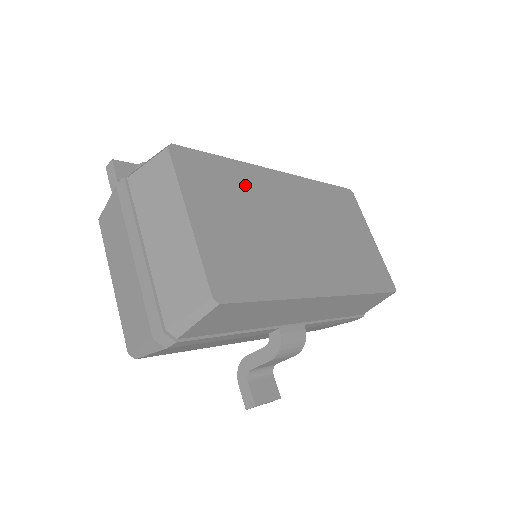
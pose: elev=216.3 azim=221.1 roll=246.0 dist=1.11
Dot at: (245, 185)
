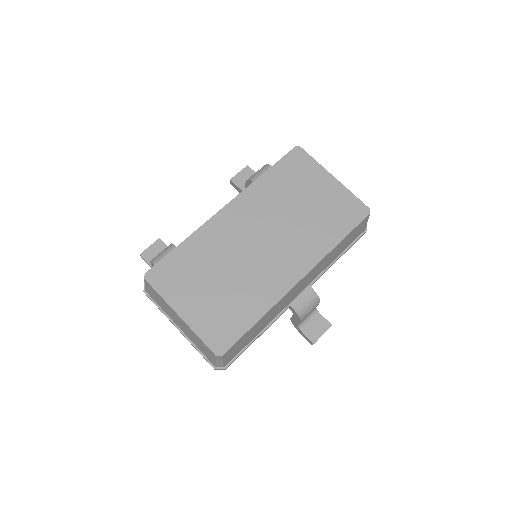
Dot at: (204, 251)
